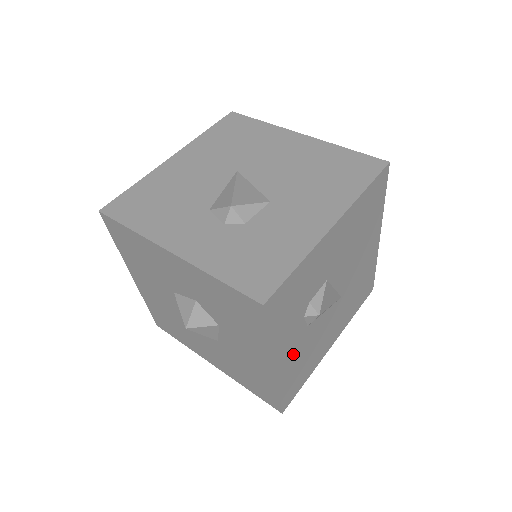
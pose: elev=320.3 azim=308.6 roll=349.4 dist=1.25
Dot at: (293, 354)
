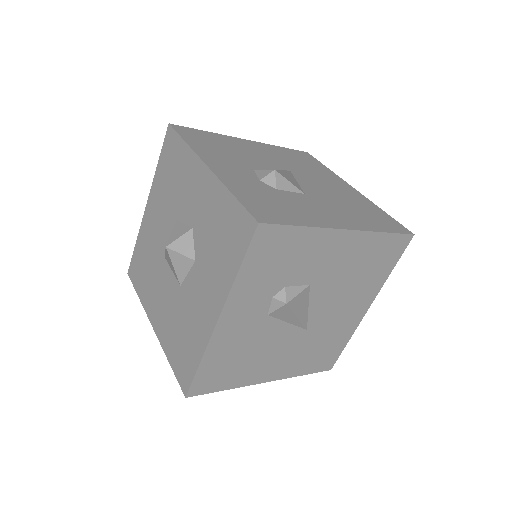
Dot at: (239, 330)
